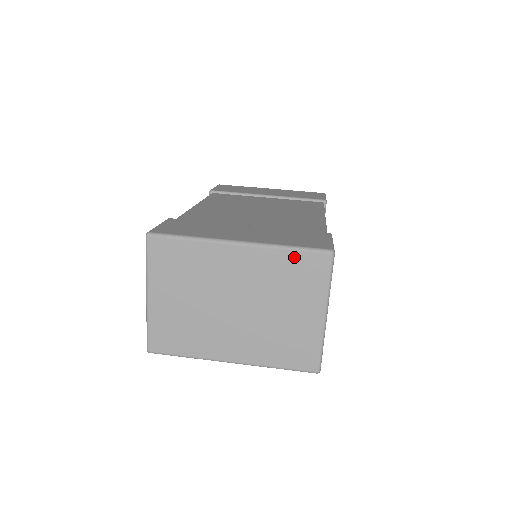
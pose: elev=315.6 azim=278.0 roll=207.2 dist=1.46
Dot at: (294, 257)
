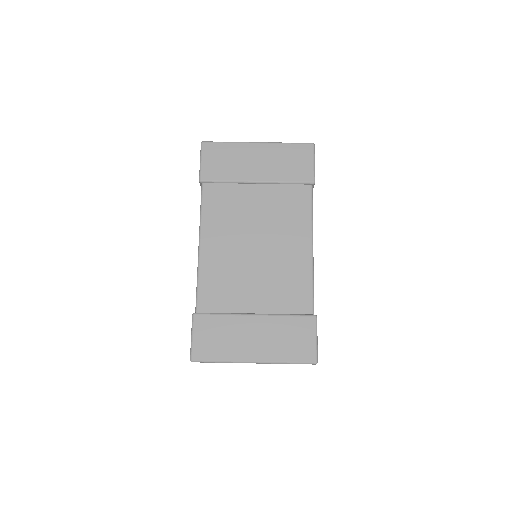
Dot at: occluded
